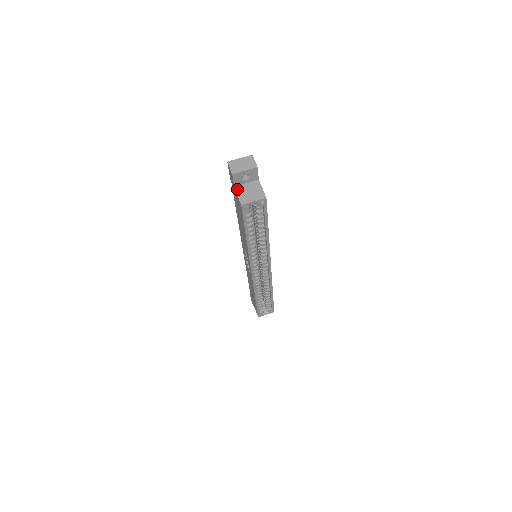
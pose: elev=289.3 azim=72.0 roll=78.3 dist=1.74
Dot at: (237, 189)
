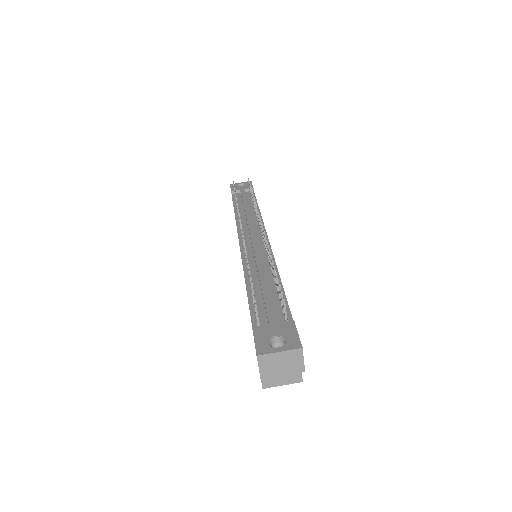
Dot at: occluded
